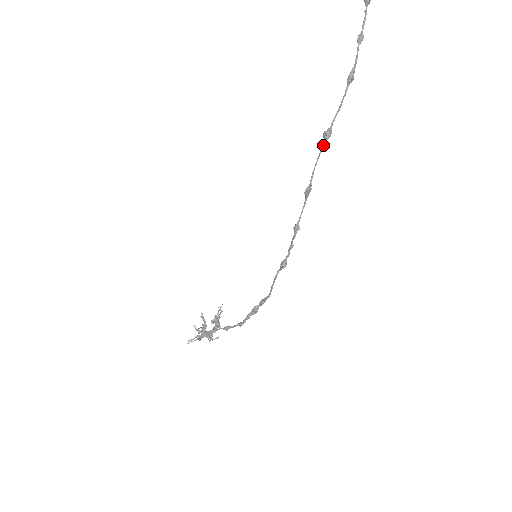
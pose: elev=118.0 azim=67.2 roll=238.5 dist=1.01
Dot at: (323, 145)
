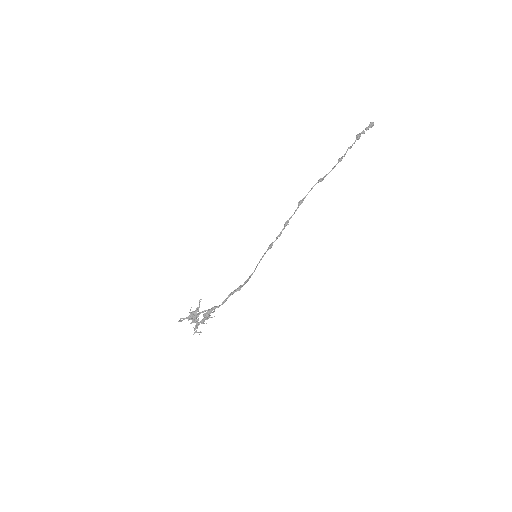
Dot at: (316, 183)
